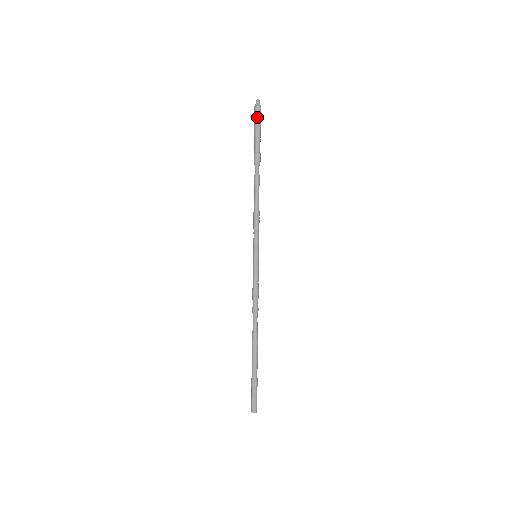
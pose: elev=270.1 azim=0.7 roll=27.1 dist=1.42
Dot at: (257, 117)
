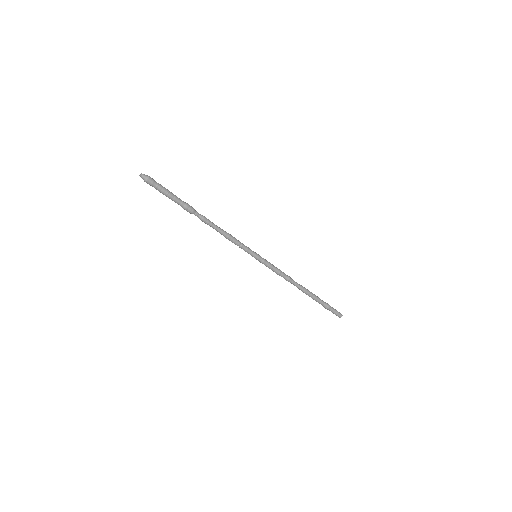
Dot at: (157, 185)
